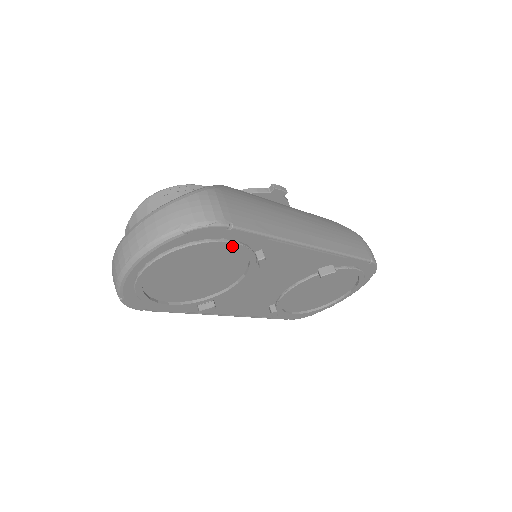
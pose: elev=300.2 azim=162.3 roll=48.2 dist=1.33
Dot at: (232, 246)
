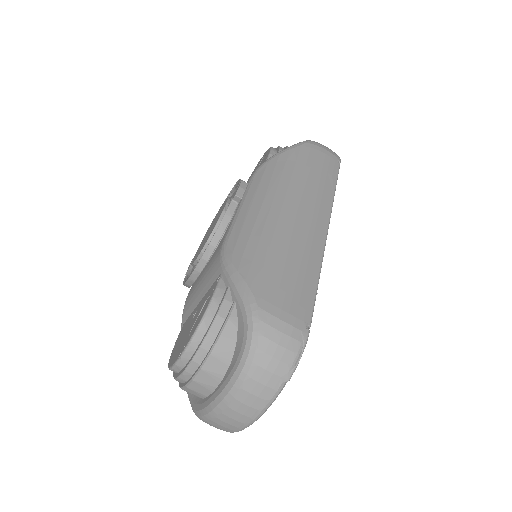
Dot at: occluded
